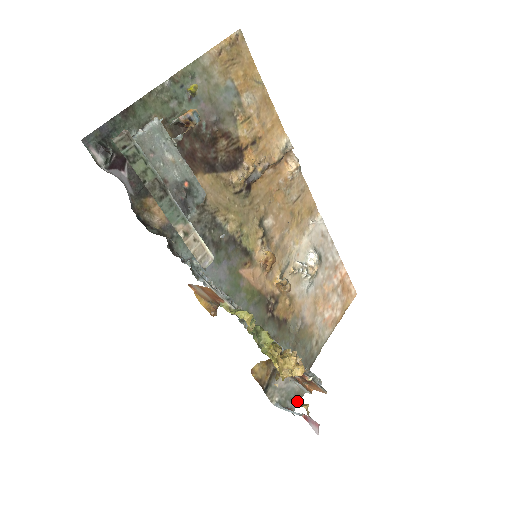
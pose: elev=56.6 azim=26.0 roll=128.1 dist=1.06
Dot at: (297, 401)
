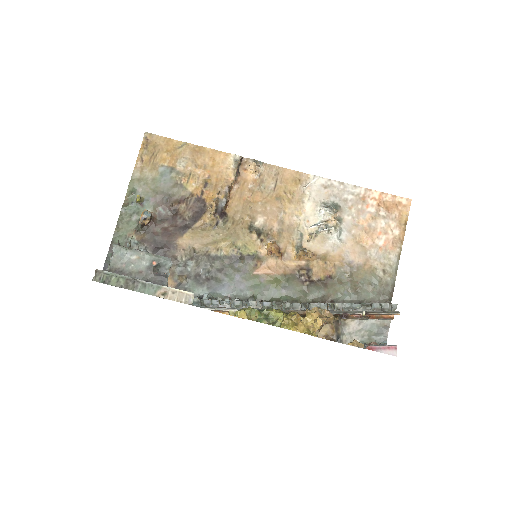
Dot at: (385, 331)
